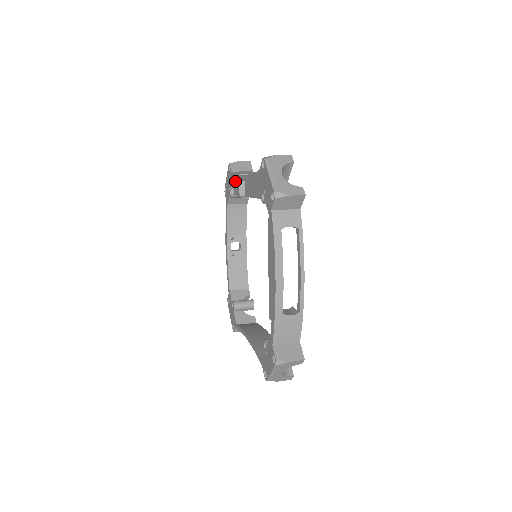
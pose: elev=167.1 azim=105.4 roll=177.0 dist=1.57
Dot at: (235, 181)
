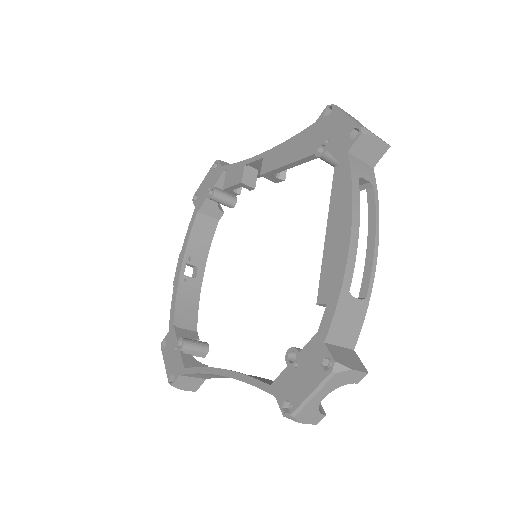
Dot at: (232, 171)
